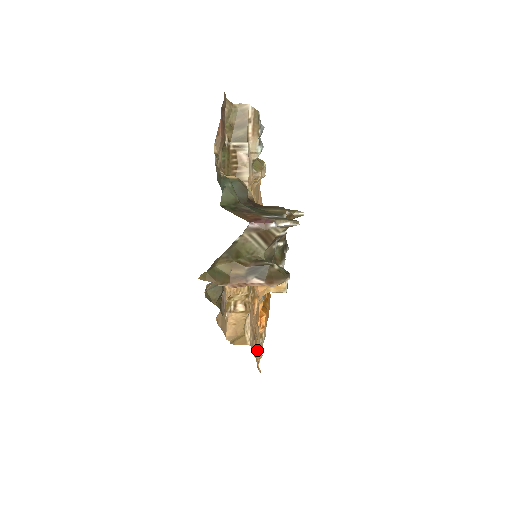
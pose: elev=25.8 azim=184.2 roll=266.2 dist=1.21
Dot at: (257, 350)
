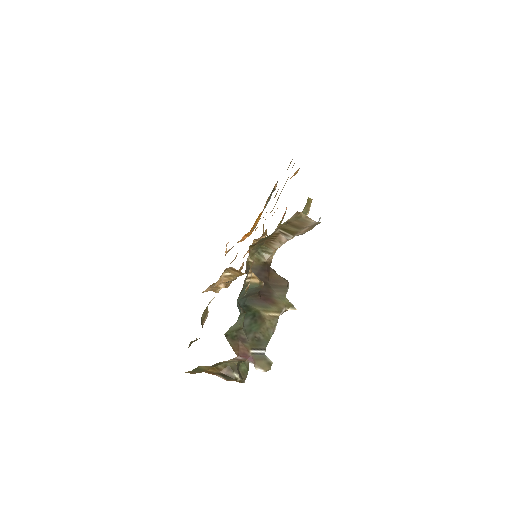
Dot at: occluded
